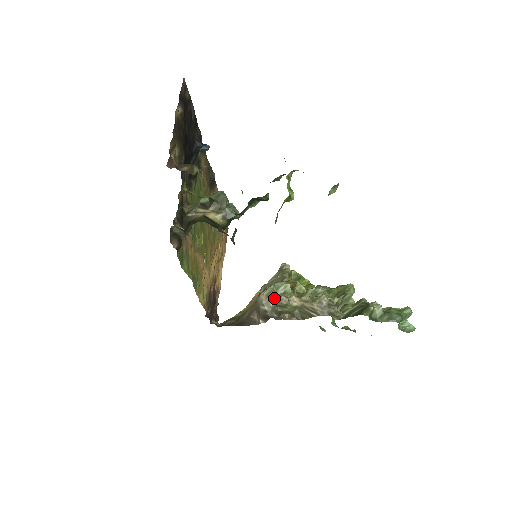
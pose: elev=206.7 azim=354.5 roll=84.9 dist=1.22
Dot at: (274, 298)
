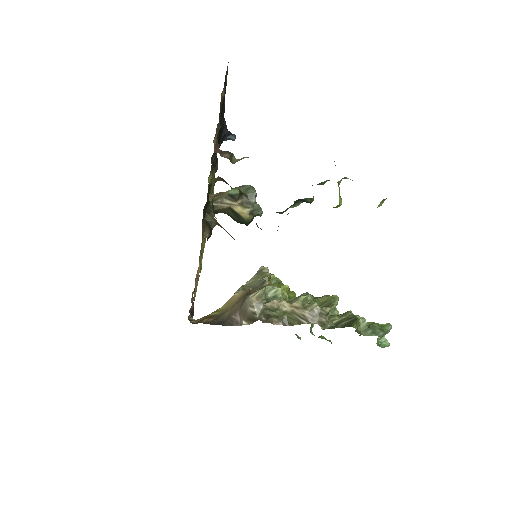
Dot at: (265, 301)
